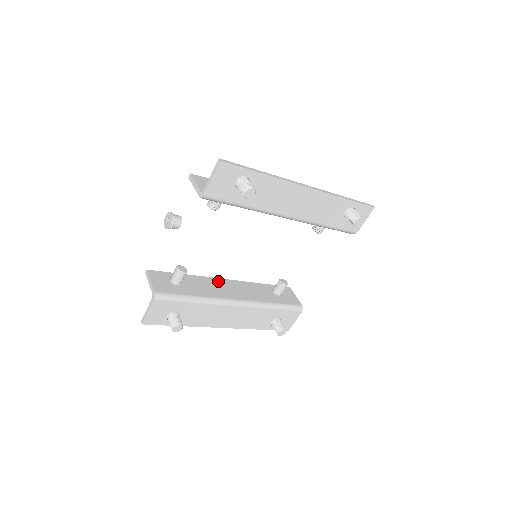
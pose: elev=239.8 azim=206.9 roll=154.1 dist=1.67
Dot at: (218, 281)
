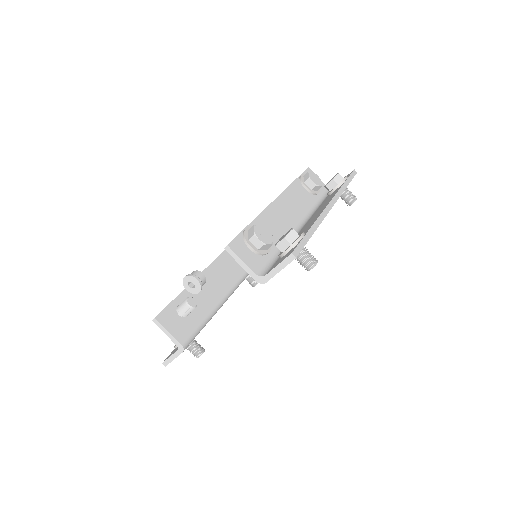
Dot at: (205, 276)
